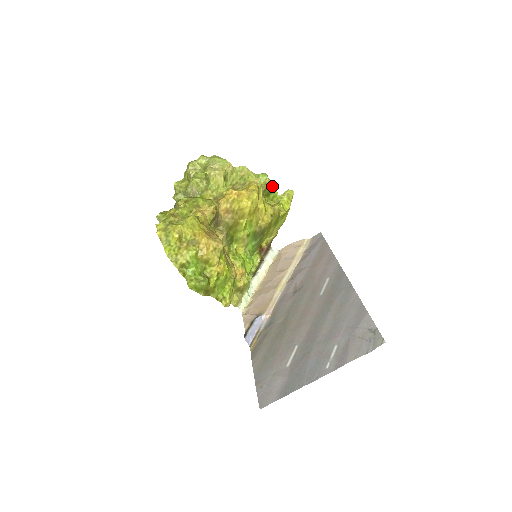
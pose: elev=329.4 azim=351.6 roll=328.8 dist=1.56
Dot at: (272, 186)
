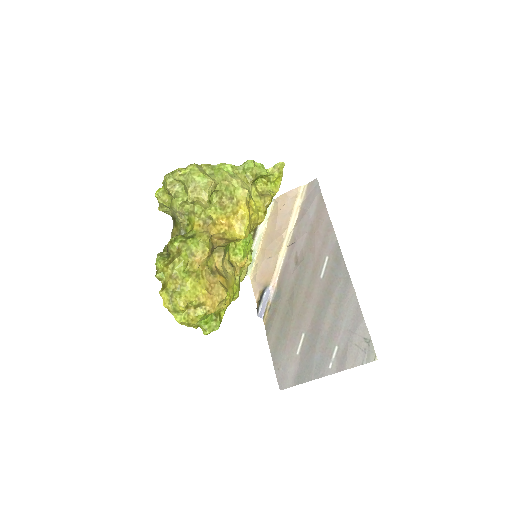
Dot at: (260, 175)
